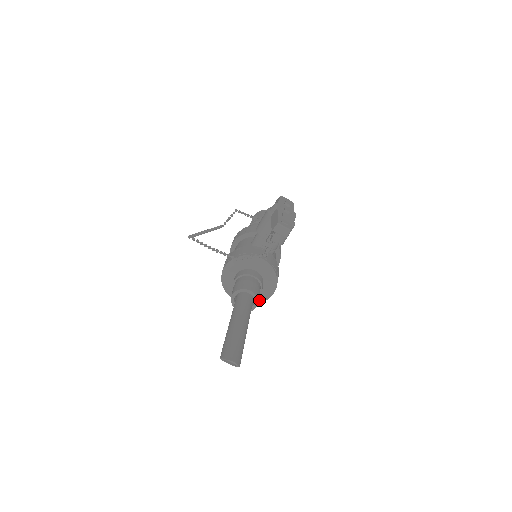
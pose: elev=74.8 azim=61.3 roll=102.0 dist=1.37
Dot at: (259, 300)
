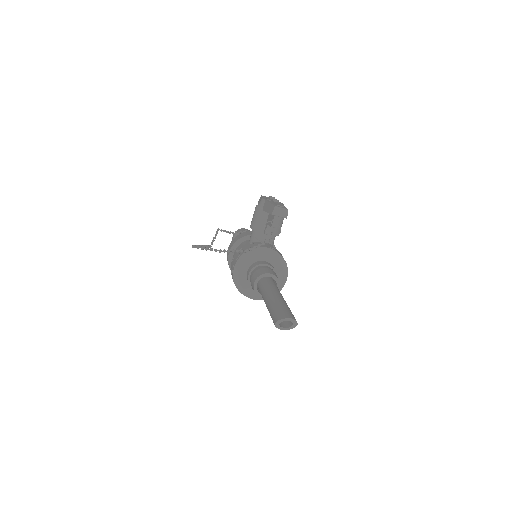
Dot at: occluded
